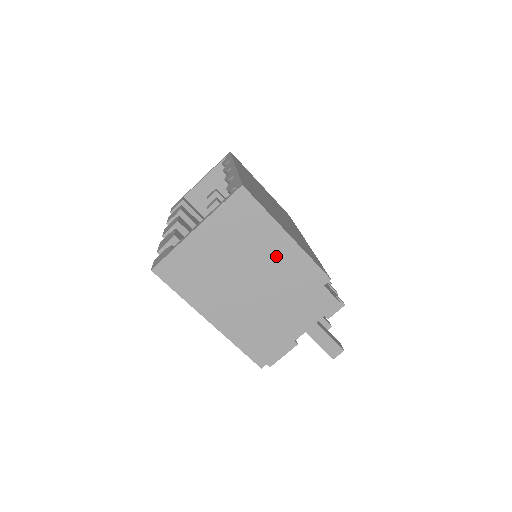
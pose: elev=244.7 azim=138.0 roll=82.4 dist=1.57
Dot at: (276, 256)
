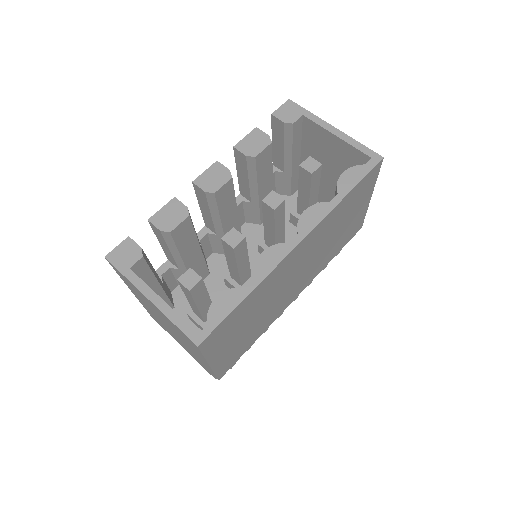
Dot at: (194, 351)
